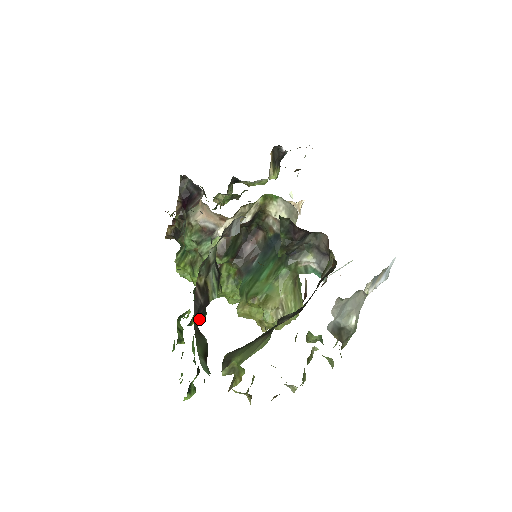
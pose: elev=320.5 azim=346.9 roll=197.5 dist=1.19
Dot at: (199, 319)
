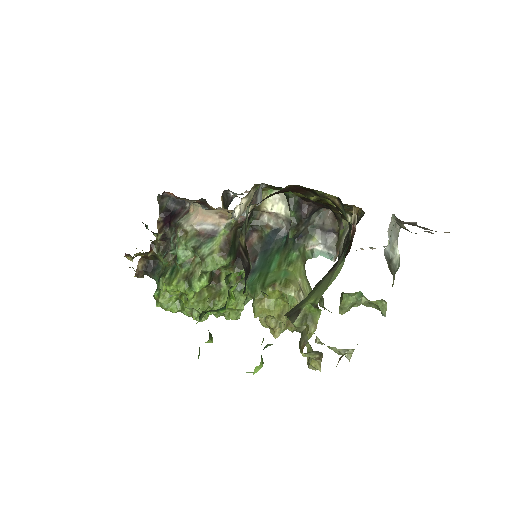
Dot at: occluded
